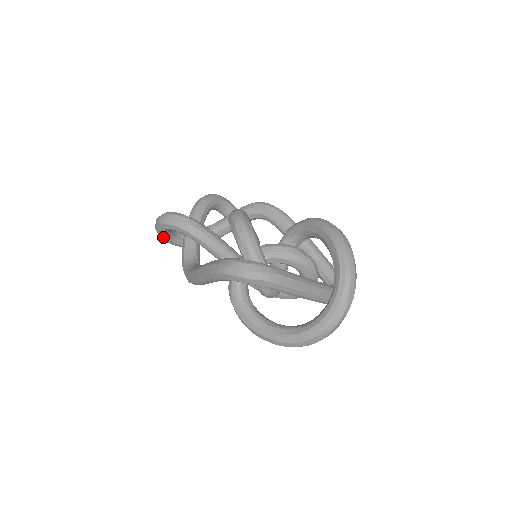
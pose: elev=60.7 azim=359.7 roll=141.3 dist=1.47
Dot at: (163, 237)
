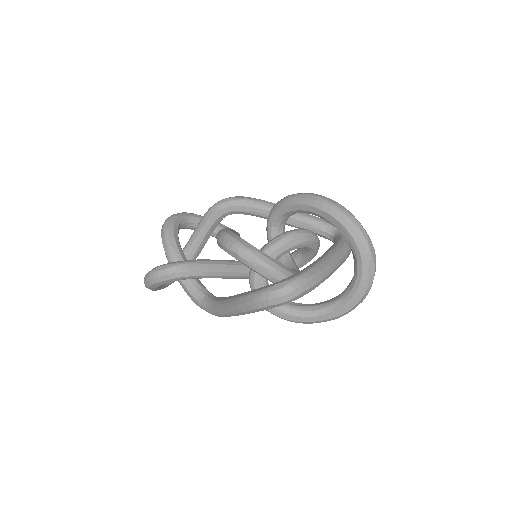
Dot at: (158, 289)
